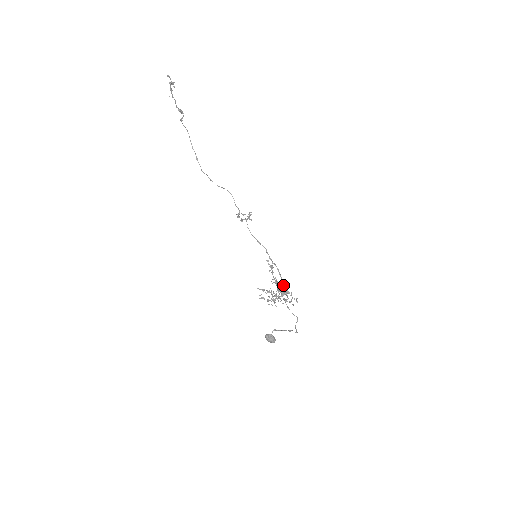
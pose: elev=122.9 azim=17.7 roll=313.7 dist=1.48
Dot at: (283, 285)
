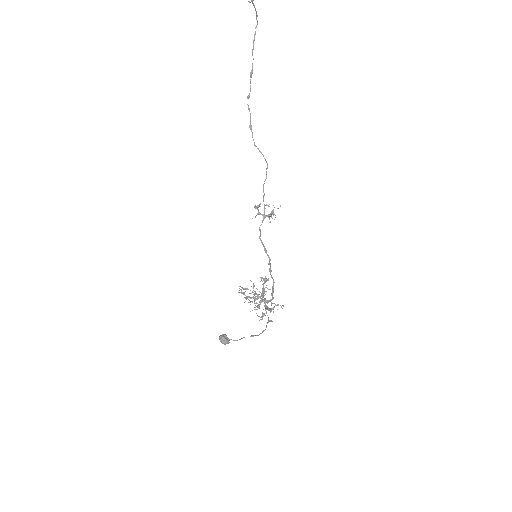
Dot at: occluded
